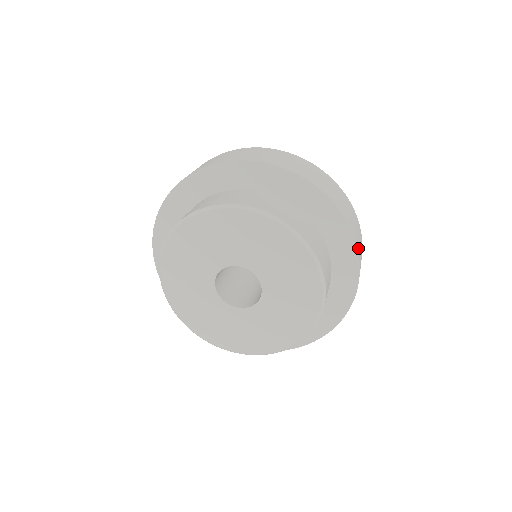
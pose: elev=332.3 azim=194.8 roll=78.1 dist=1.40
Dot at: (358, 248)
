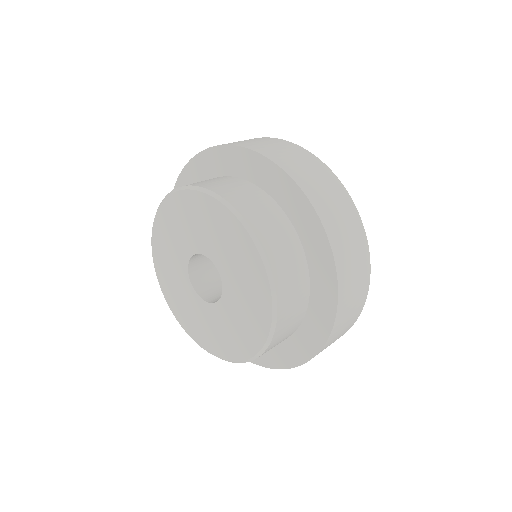
Dot at: (341, 270)
